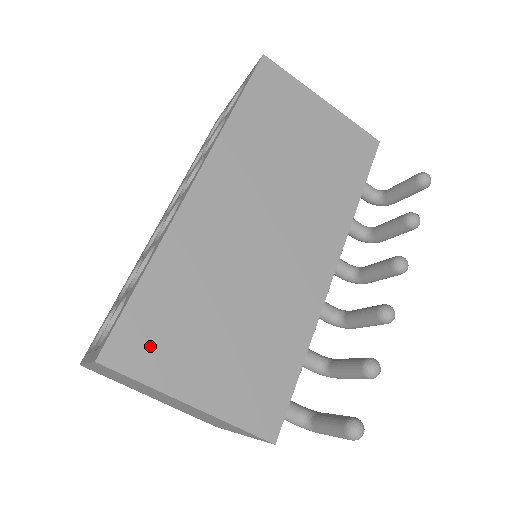
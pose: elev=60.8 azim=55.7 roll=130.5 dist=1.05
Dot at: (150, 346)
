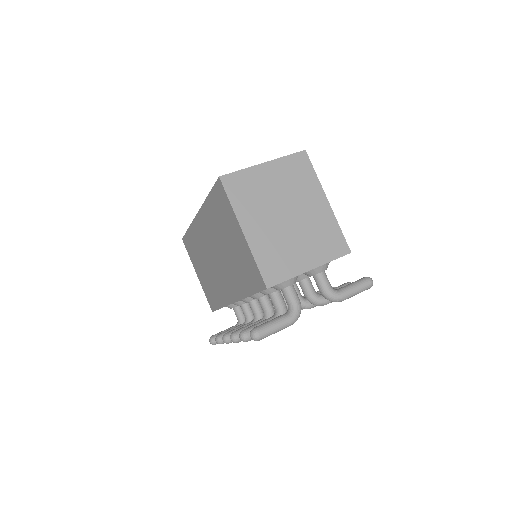
Dot at: occluded
